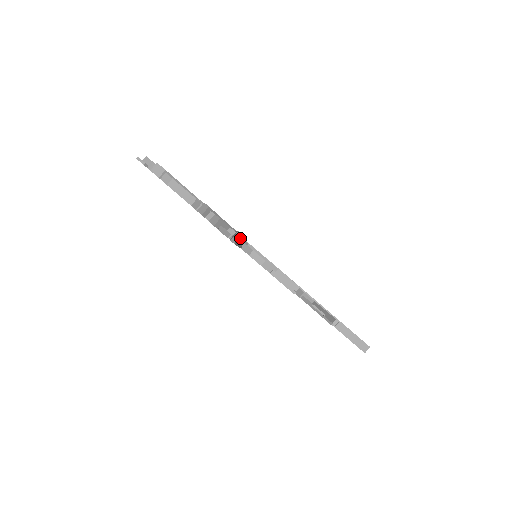
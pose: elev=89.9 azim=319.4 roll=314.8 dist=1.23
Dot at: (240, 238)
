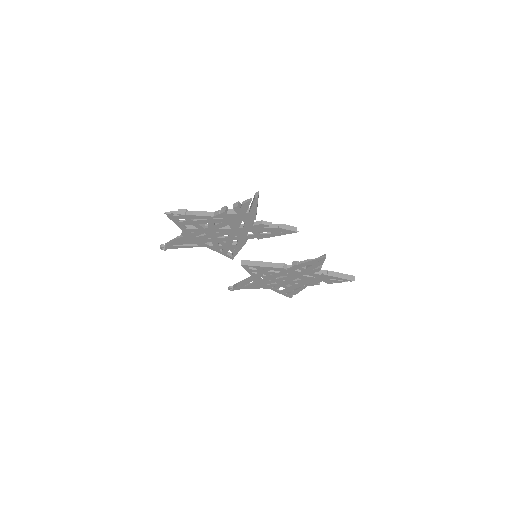
Dot at: (258, 196)
